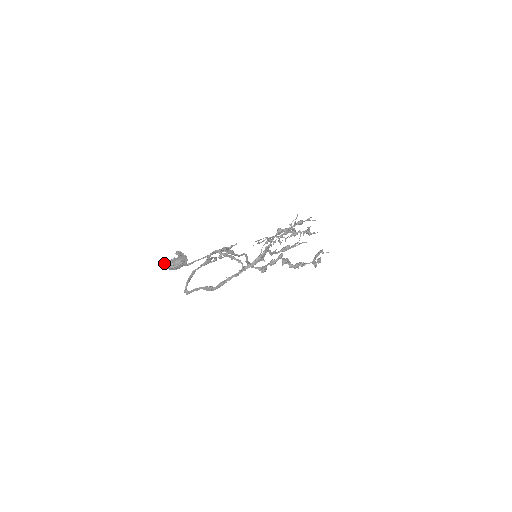
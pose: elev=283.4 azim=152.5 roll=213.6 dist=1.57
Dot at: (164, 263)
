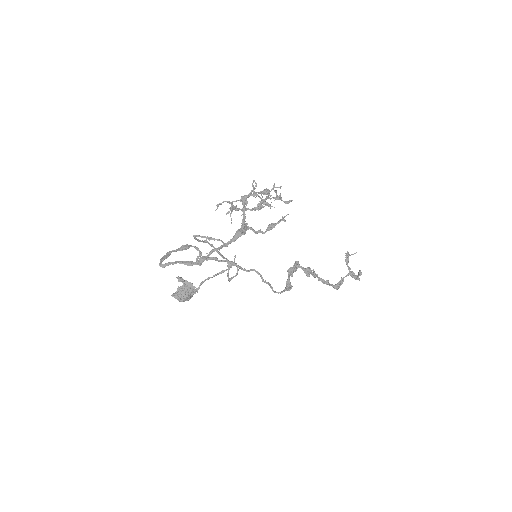
Dot at: (171, 295)
